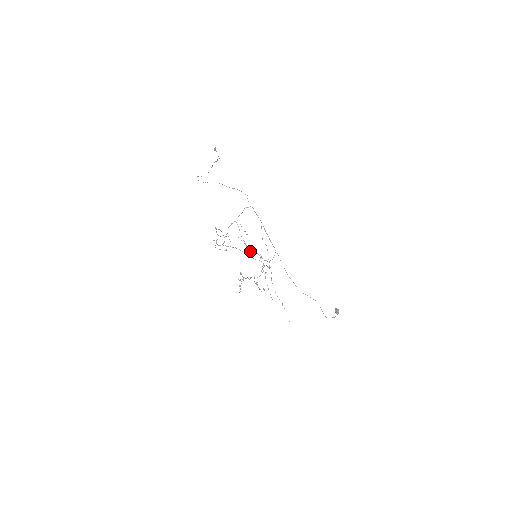
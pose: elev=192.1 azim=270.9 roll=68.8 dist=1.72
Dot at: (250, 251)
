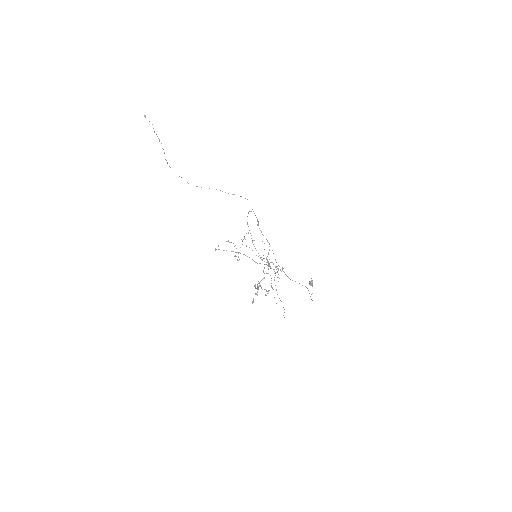
Dot at: (262, 260)
